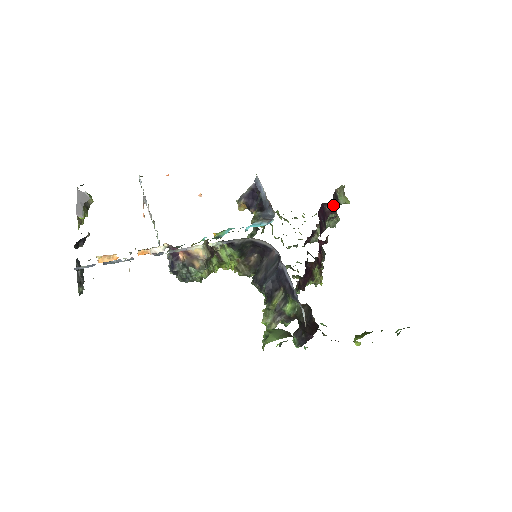
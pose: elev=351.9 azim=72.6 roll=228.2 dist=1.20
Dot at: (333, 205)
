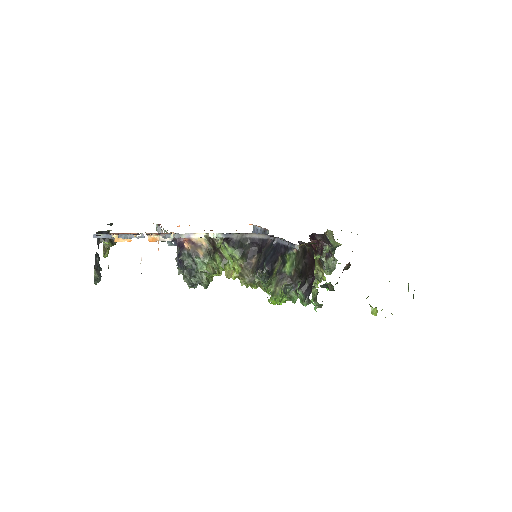
Dot at: occluded
